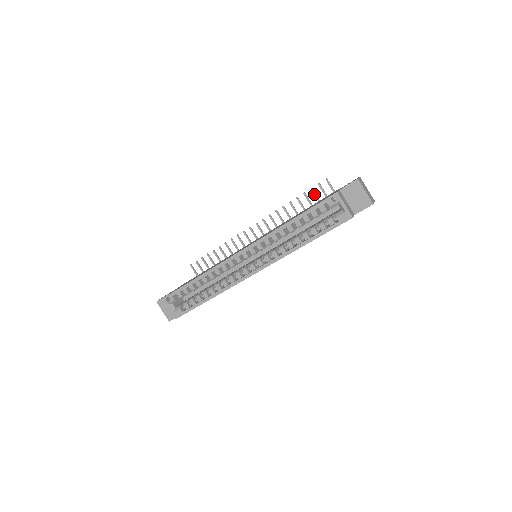
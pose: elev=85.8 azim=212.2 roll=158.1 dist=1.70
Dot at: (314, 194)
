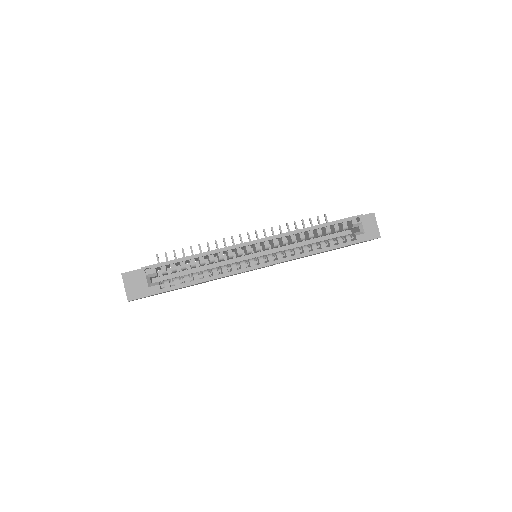
Dot at: (311, 224)
